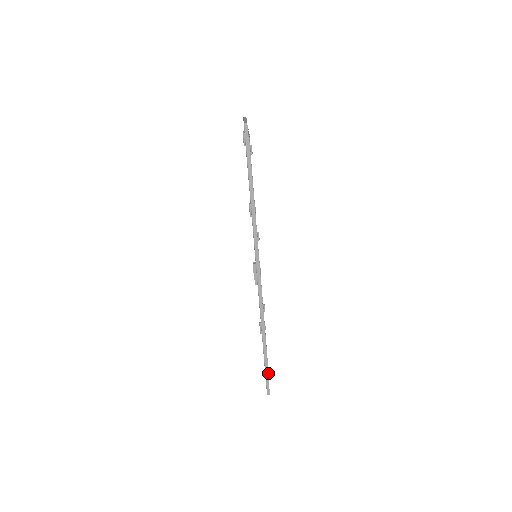
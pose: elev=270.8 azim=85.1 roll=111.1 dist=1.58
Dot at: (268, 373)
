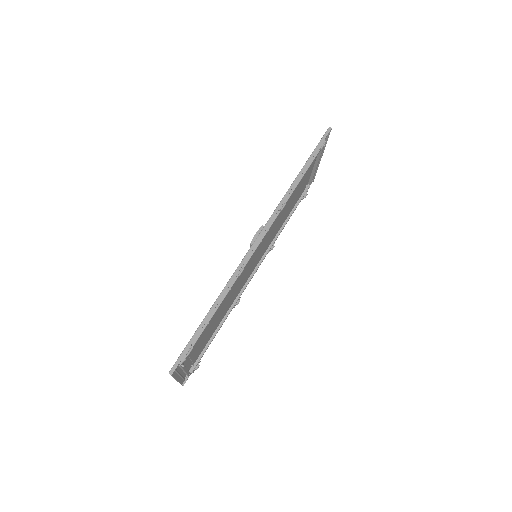
Dot at: (190, 348)
